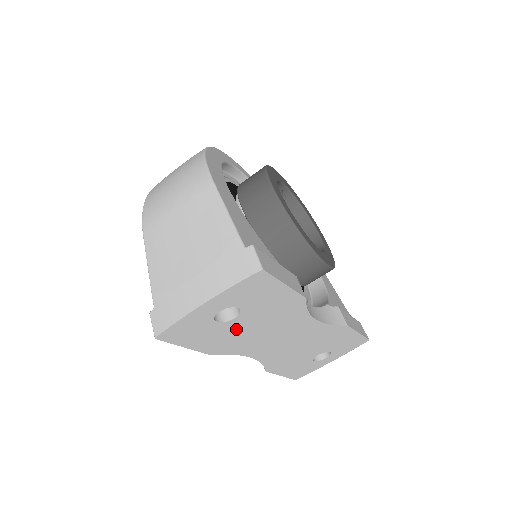
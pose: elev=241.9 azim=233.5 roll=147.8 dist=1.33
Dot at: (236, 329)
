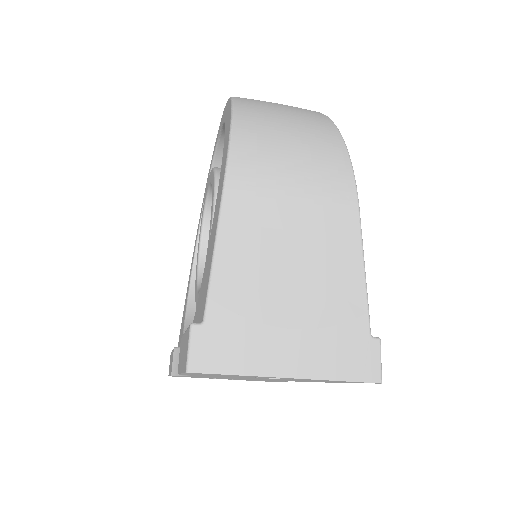
Dot at: occluded
